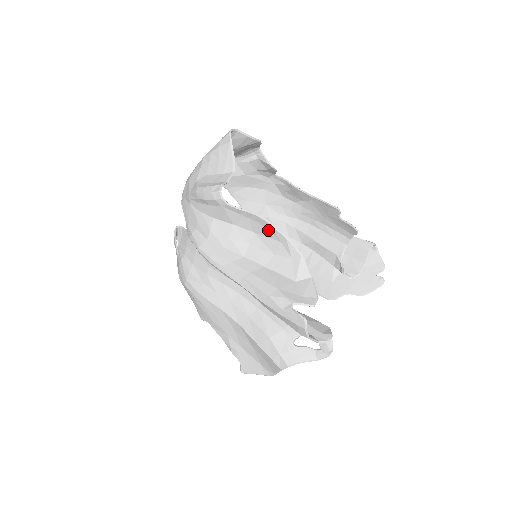
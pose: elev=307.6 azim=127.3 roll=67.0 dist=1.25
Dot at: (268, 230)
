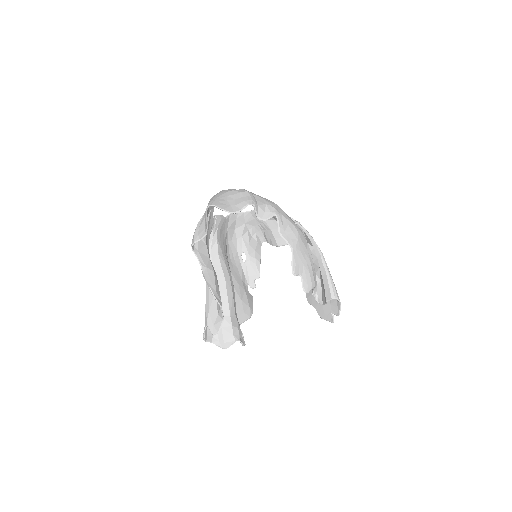
Dot at: (210, 282)
